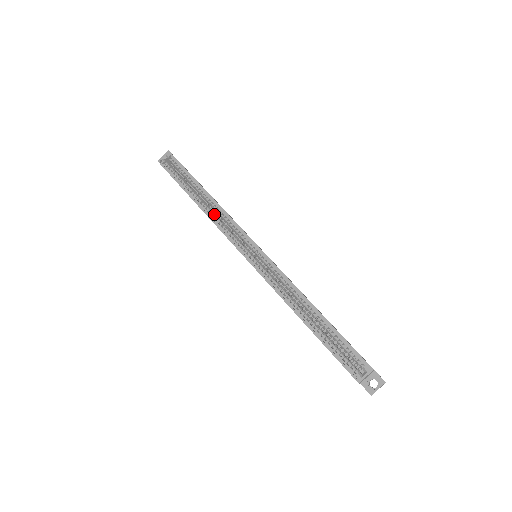
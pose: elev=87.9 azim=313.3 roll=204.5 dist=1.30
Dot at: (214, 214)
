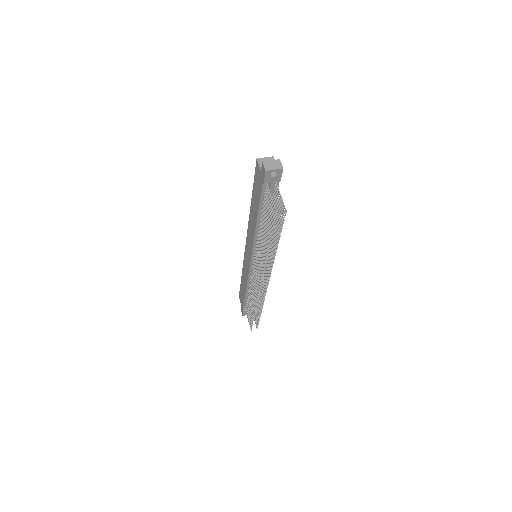
Dot at: occluded
